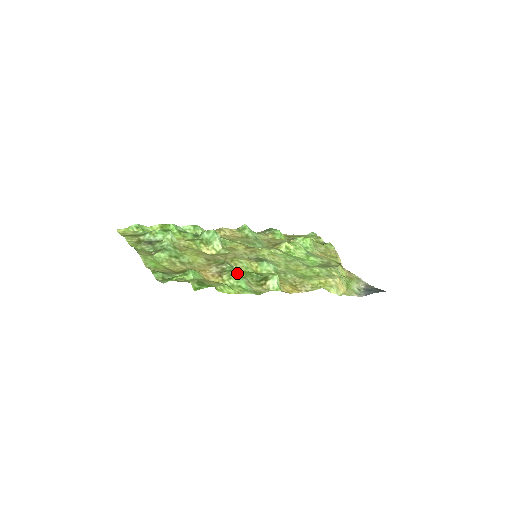
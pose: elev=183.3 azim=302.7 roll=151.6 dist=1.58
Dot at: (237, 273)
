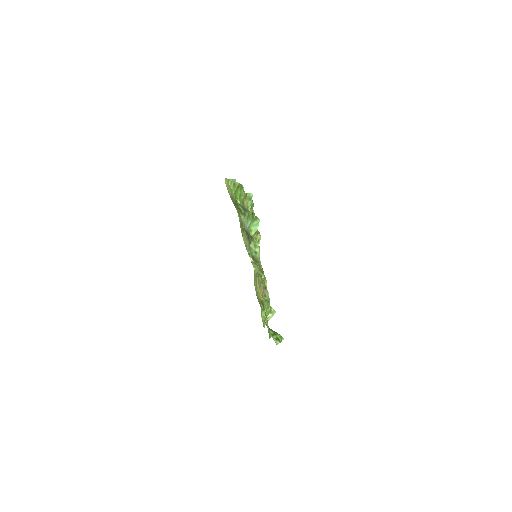
Dot at: occluded
